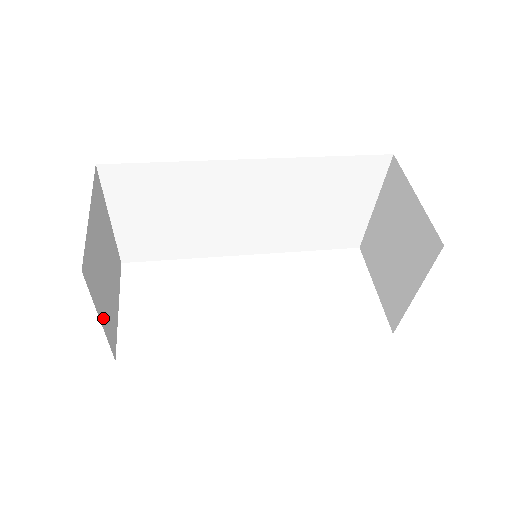
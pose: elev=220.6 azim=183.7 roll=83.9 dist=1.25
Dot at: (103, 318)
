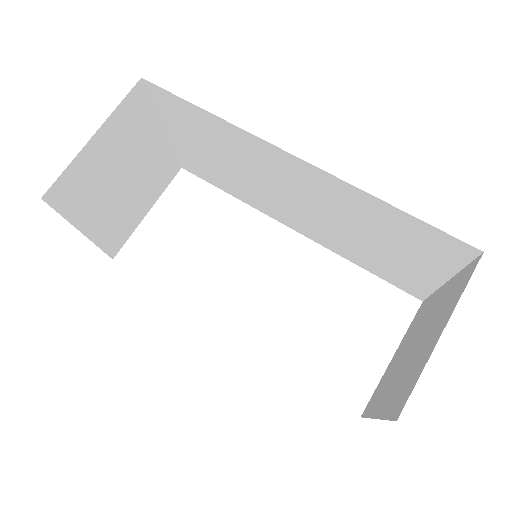
Dot at: (93, 229)
